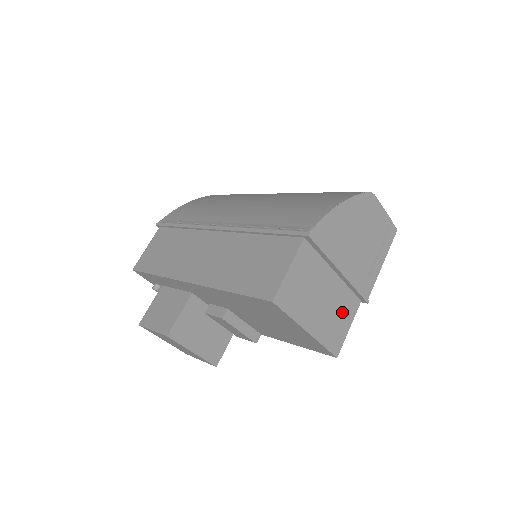
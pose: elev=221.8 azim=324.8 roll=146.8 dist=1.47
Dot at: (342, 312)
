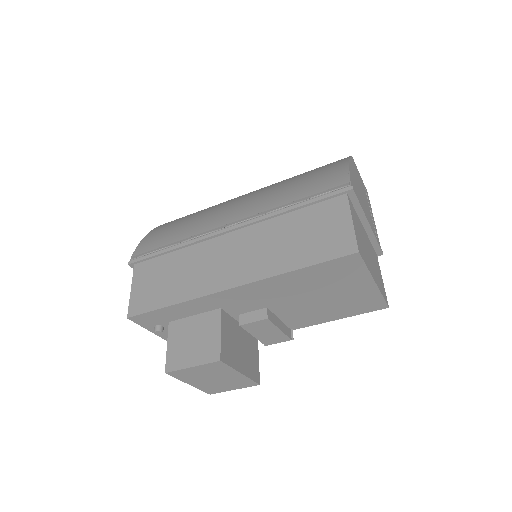
Dot at: (376, 265)
